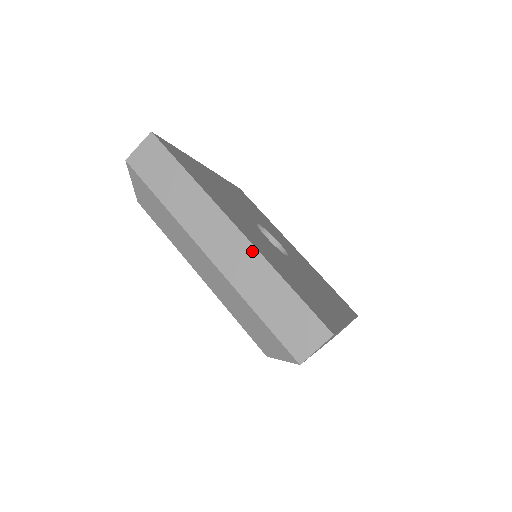
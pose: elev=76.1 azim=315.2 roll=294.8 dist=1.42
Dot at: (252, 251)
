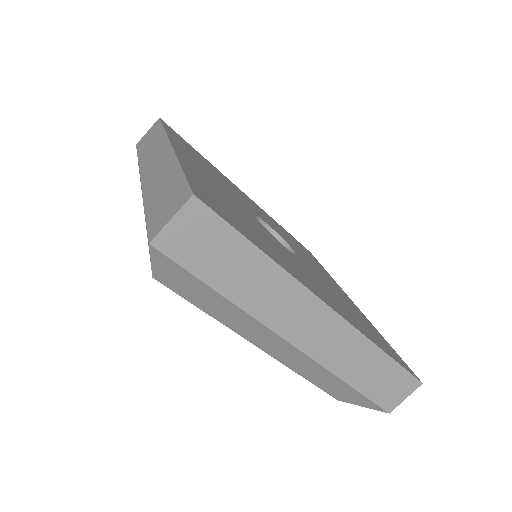
Dot at: (171, 156)
